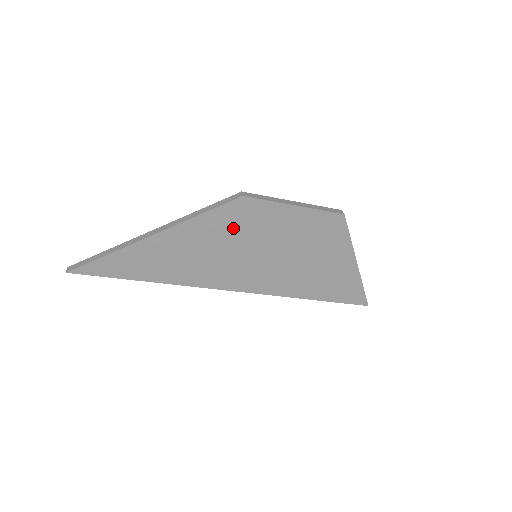
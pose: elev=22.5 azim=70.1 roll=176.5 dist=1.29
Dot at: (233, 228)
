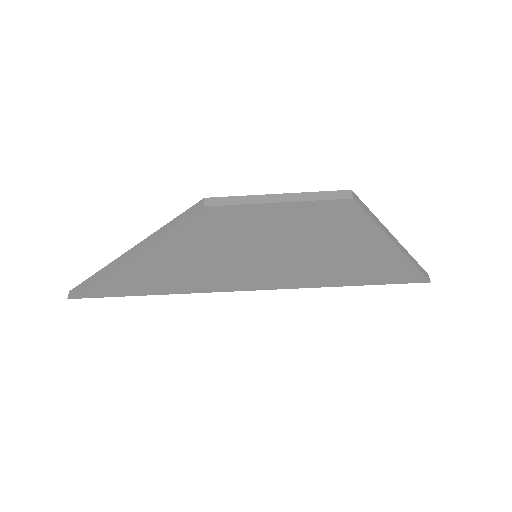
Dot at: (211, 238)
